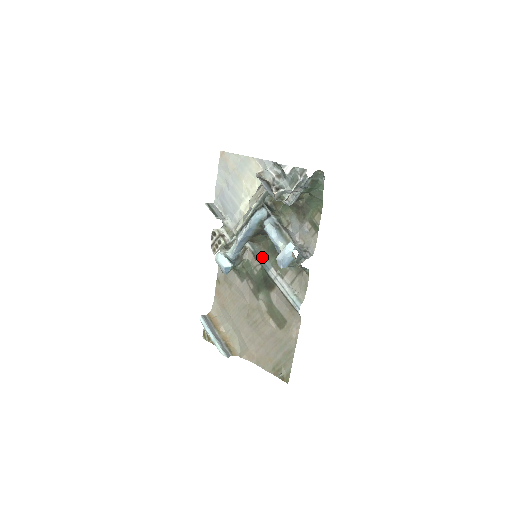
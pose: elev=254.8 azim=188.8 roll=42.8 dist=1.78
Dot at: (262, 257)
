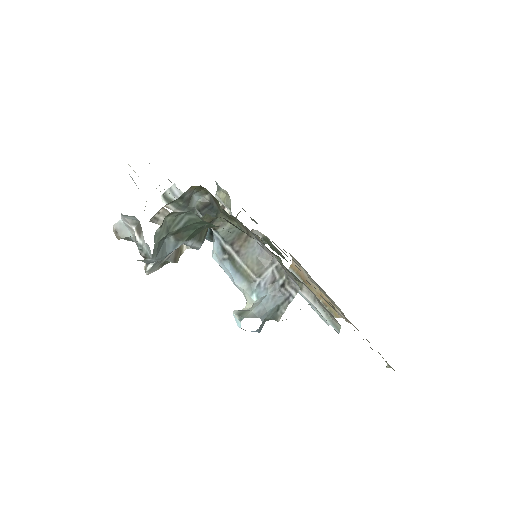
Dot at: occluded
